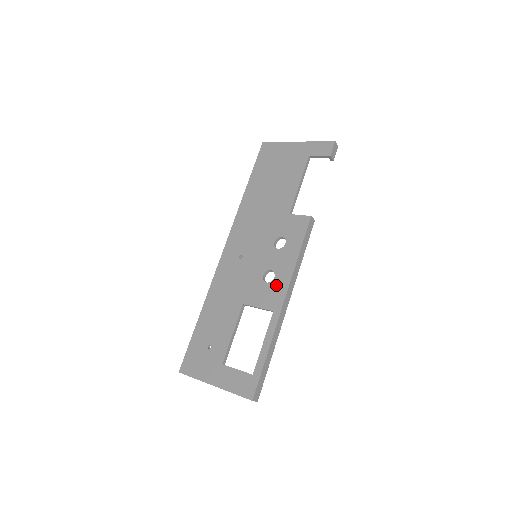
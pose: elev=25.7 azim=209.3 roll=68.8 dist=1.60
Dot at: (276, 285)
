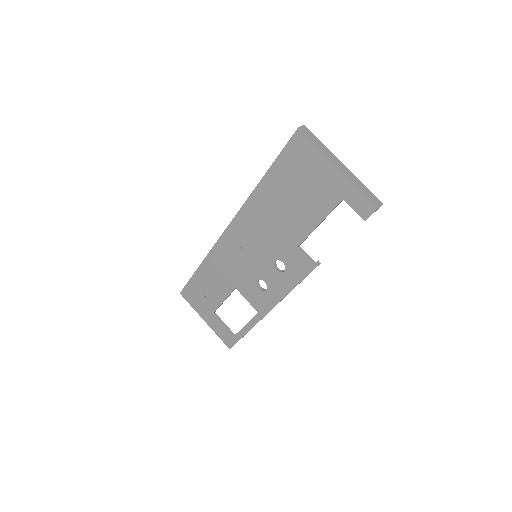
Dot at: (265, 297)
